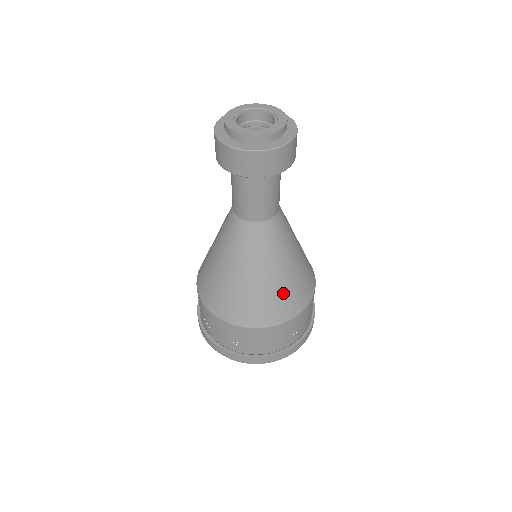
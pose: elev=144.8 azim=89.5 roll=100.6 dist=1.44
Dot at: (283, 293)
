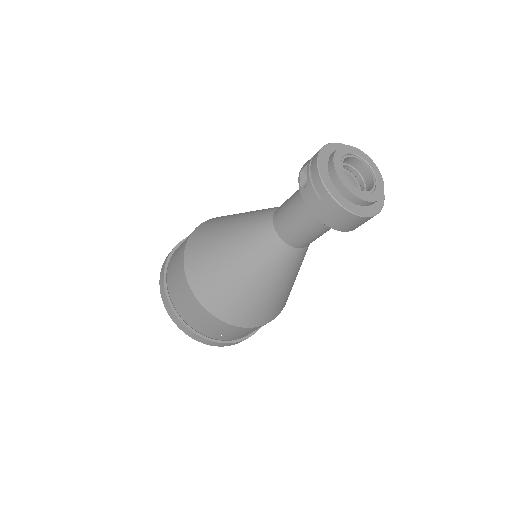
Dot at: occluded
